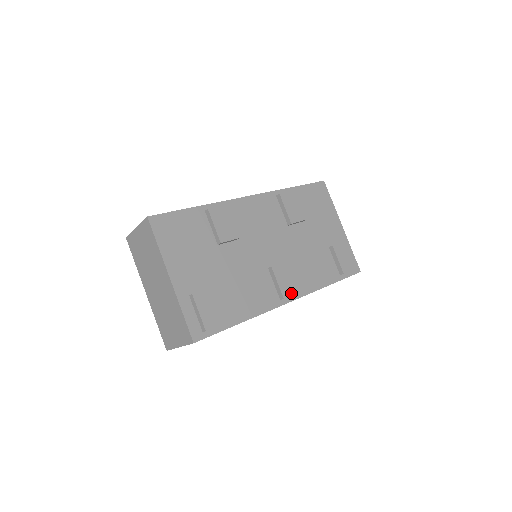
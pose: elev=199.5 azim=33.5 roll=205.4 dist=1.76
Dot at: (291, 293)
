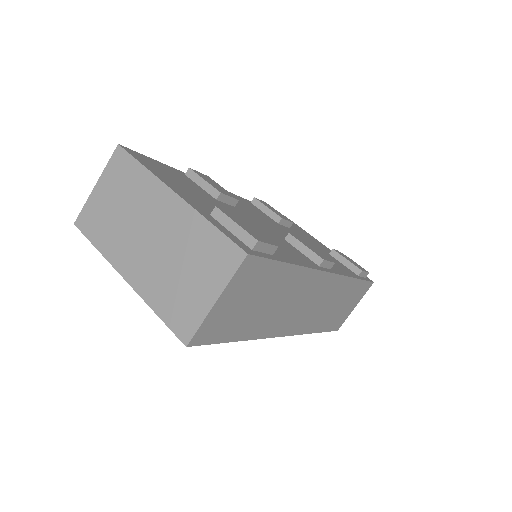
Dot at: (327, 259)
